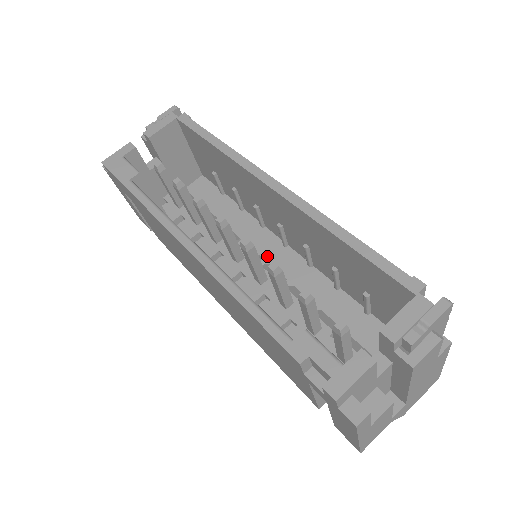
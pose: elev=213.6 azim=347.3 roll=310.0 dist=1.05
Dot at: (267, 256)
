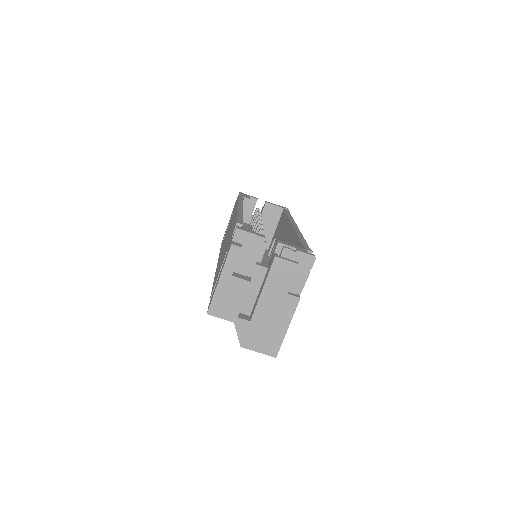
Dot at: occluded
